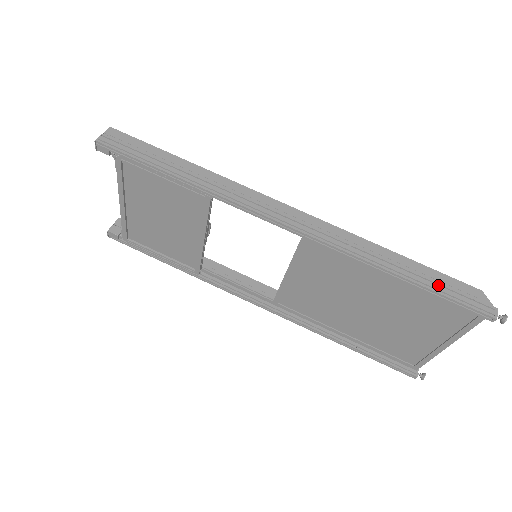
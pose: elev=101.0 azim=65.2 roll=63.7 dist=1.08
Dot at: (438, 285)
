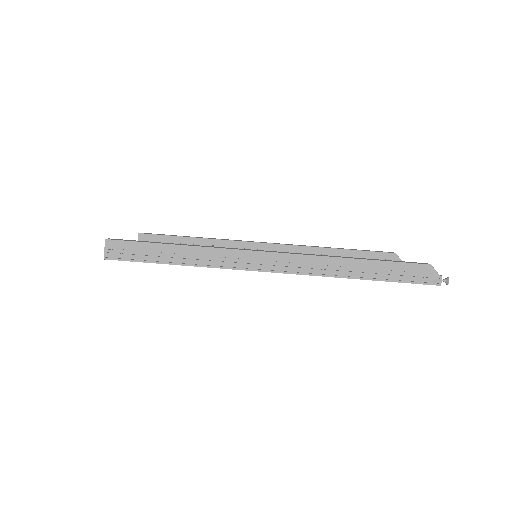
Dot at: (394, 275)
